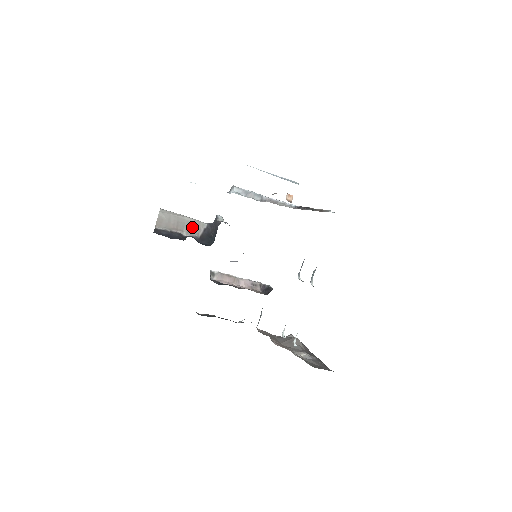
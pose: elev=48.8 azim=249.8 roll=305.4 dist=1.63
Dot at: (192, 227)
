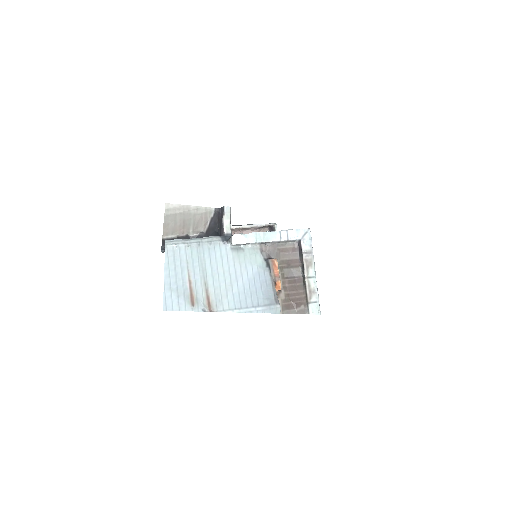
Dot at: (198, 222)
